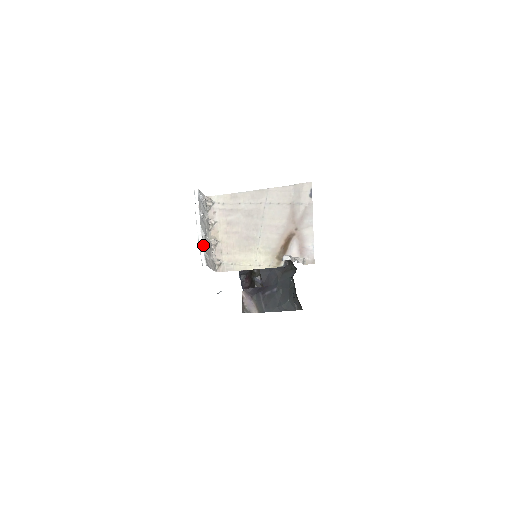
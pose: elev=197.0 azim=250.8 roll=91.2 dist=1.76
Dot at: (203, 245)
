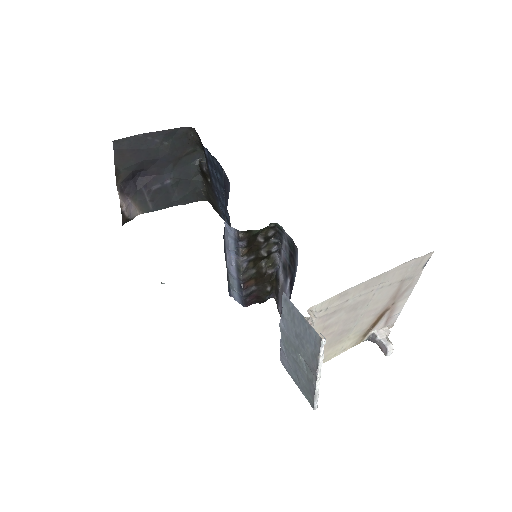
Dot at: (318, 392)
